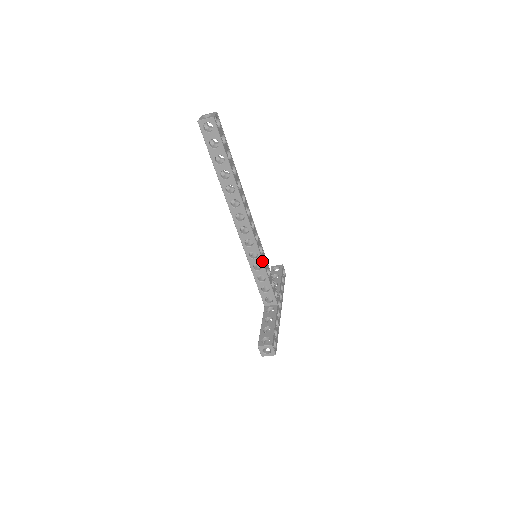
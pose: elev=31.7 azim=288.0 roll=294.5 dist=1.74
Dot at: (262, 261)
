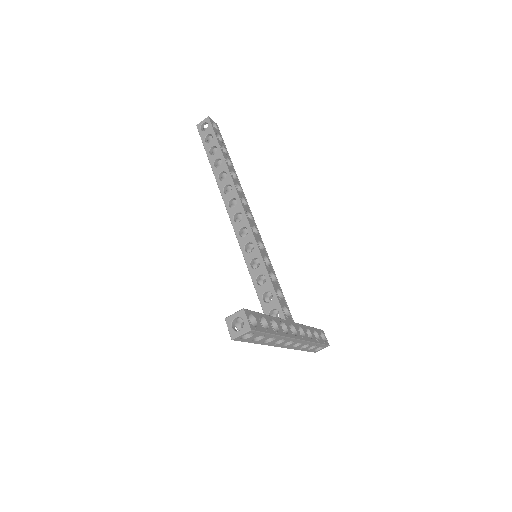
Dot at: (259, 252)
